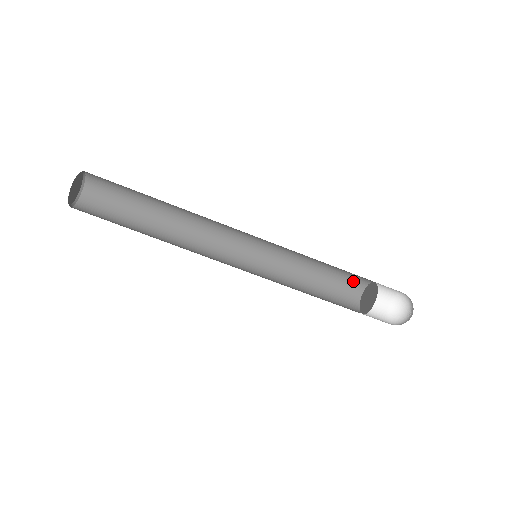
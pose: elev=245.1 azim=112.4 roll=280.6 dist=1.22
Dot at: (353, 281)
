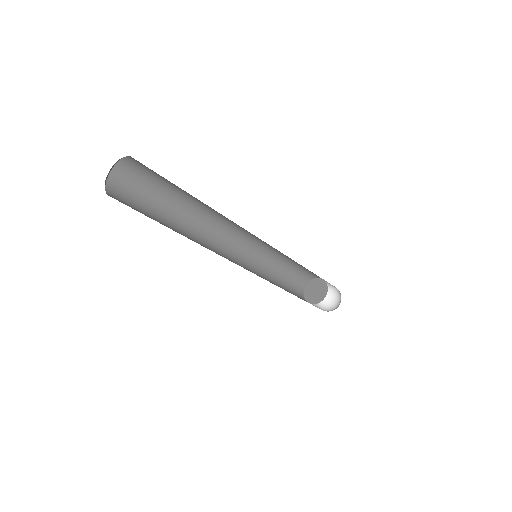
Dot at: (314, 274)
